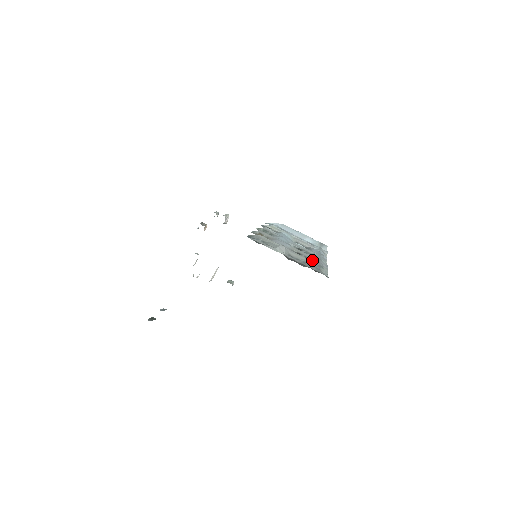
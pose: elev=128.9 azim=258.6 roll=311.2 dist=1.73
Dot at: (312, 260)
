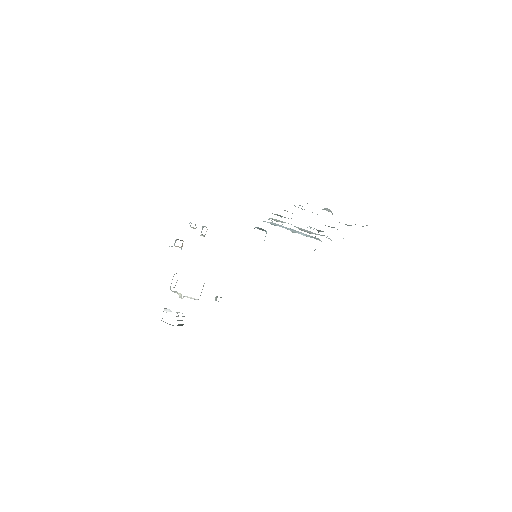
Dot at: occluded
